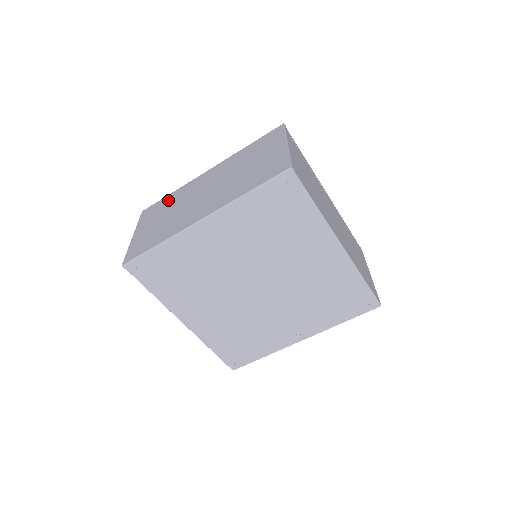
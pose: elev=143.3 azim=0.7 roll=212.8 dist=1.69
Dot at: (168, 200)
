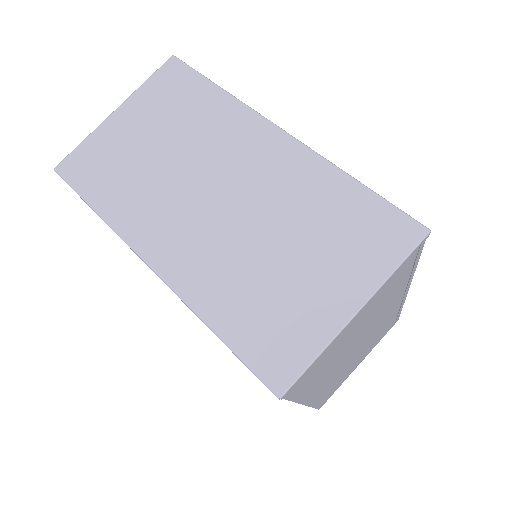
Dot at: (199, 102)
